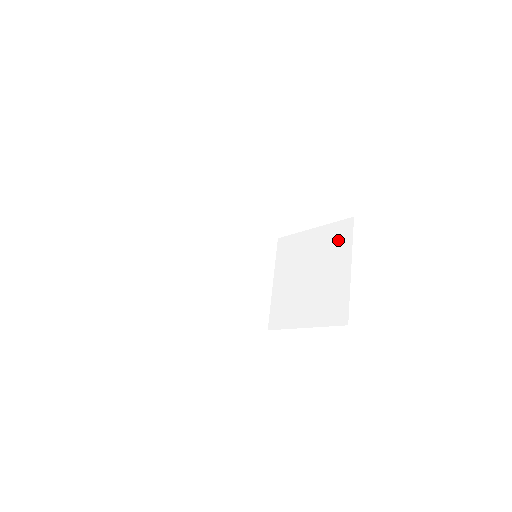
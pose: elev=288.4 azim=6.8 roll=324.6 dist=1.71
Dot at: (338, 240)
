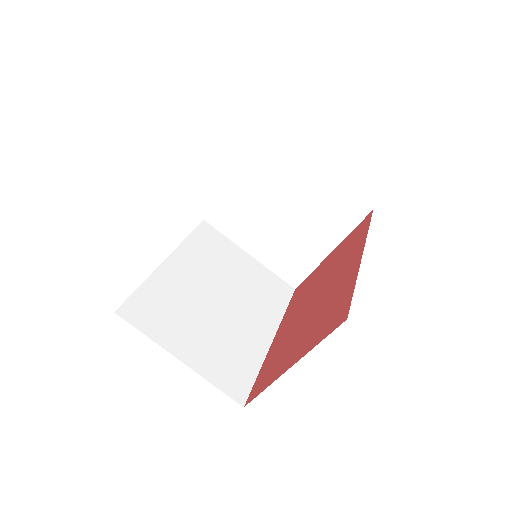
Dot at: (275, 160)
